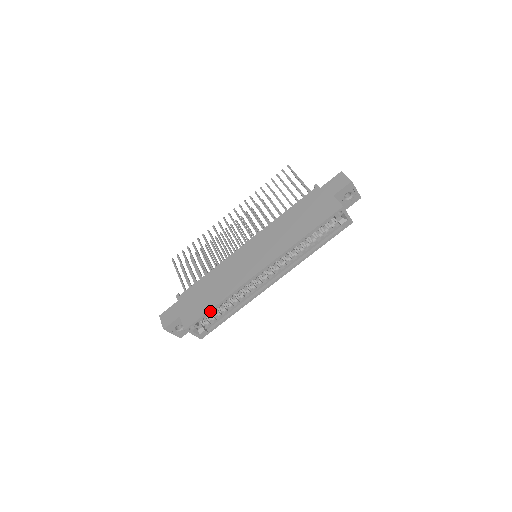
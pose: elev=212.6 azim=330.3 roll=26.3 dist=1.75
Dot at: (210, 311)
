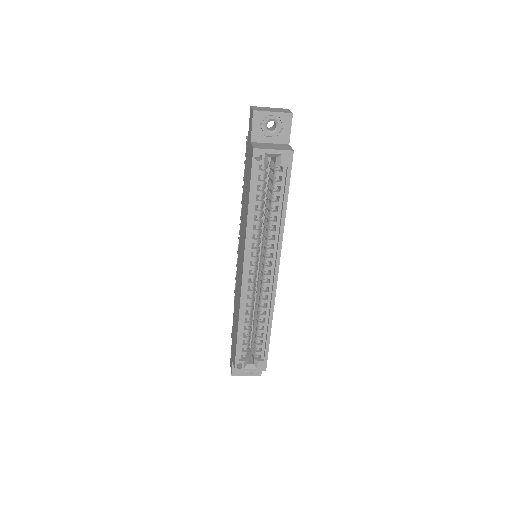
Dot at: (238, 342)
